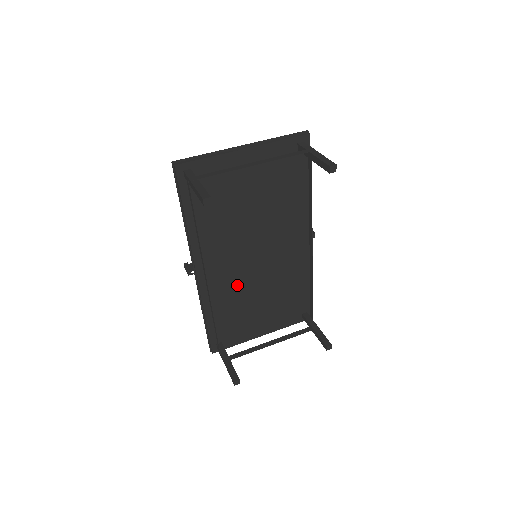
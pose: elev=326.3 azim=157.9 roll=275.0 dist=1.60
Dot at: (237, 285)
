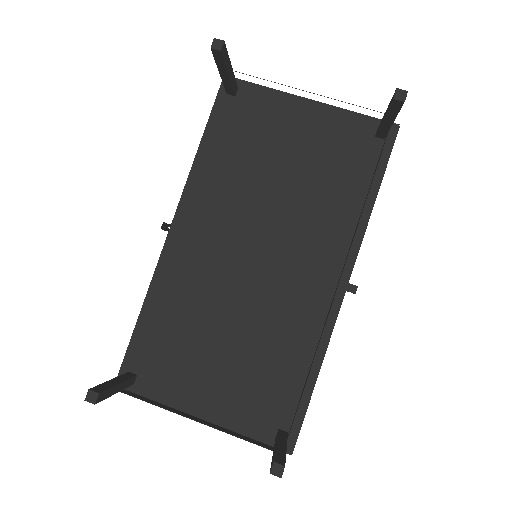
Dot at: (209, 286)
